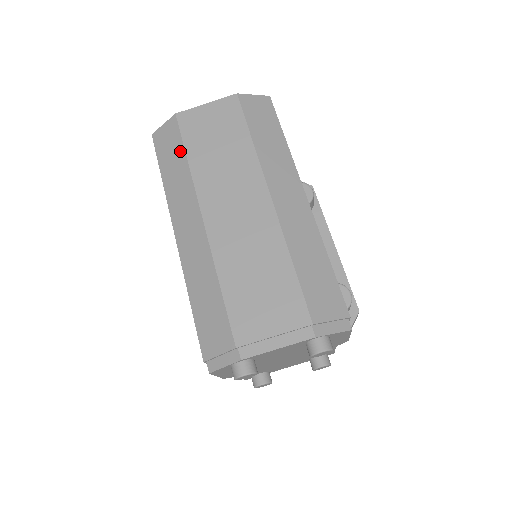
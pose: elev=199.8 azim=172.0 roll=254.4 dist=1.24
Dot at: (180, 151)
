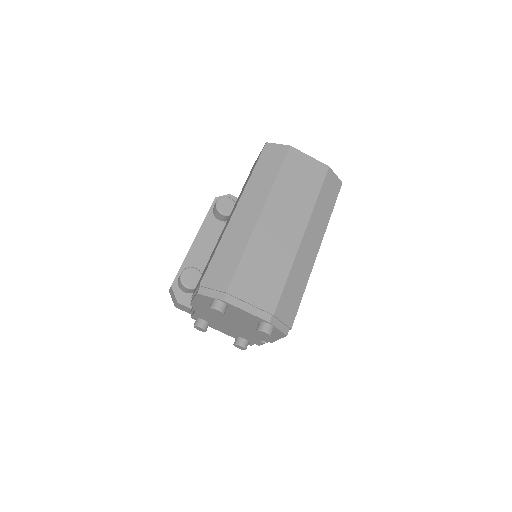
Dot at: (277, 167)
